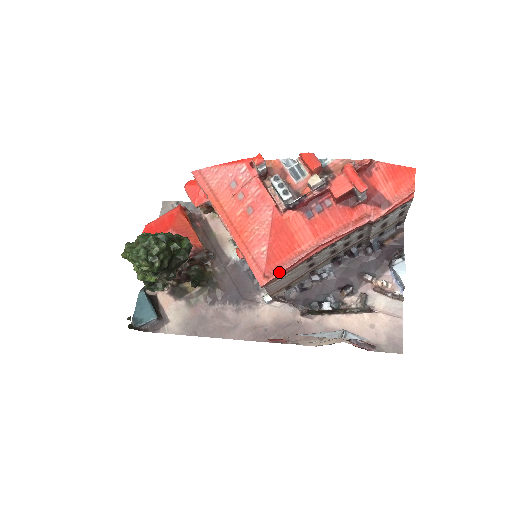
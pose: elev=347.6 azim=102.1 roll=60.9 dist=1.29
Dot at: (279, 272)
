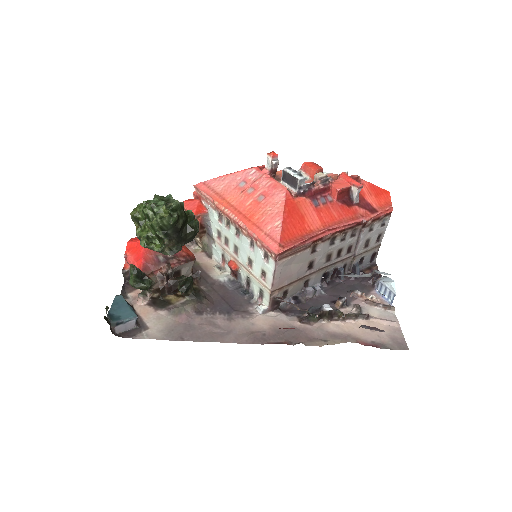
Dot at: (293, 244)
